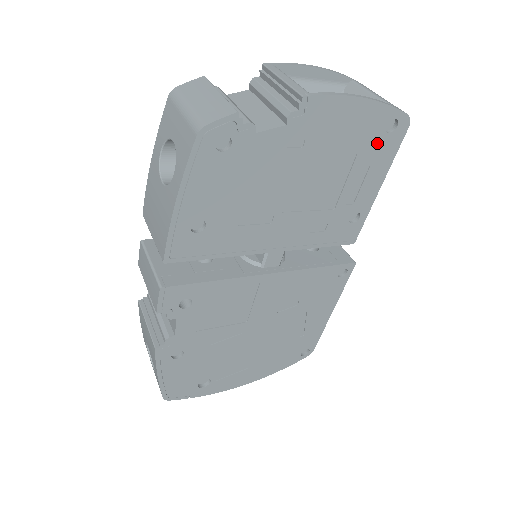
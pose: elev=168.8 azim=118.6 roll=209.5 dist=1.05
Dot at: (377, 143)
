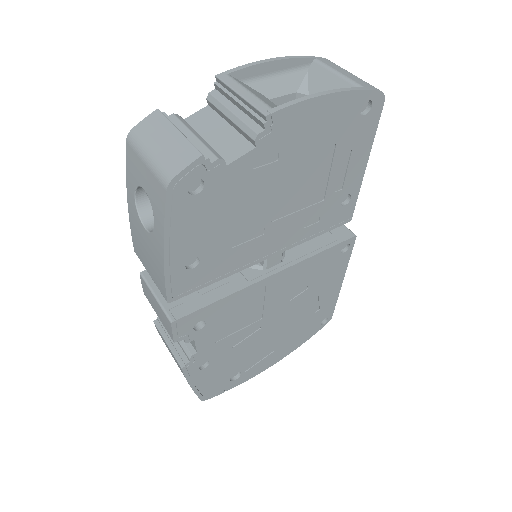
Dot at: (354, 128)
